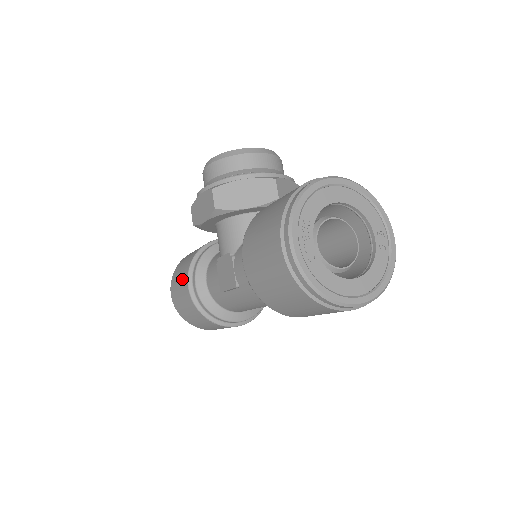
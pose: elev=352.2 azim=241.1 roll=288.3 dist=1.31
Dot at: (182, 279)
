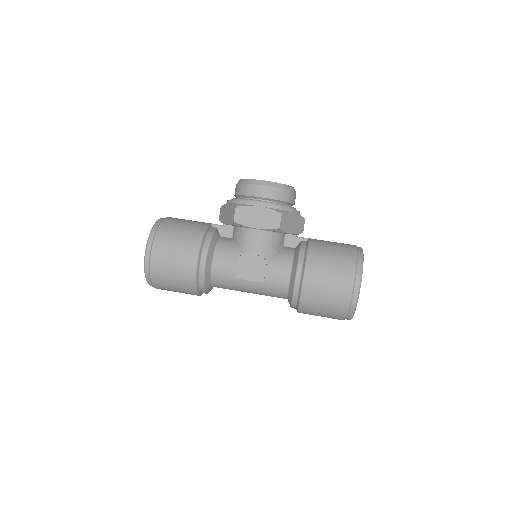
Dot at: (185, 251)
